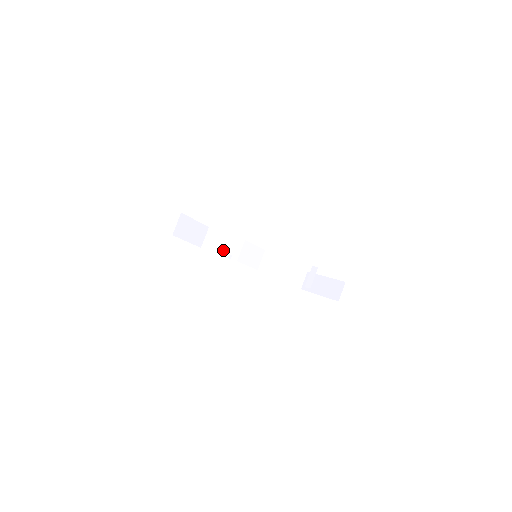
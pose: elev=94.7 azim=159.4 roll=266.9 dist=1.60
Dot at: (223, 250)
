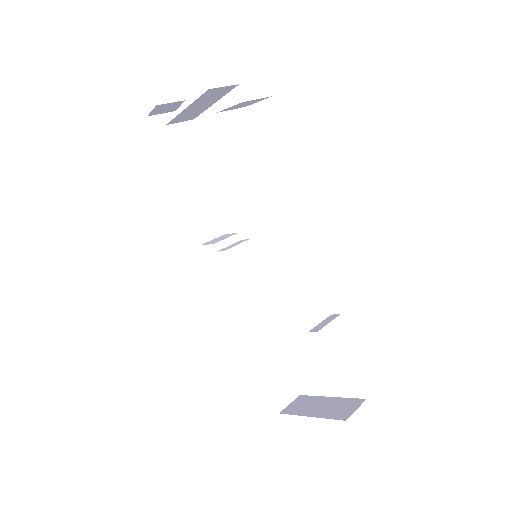
Dot at: occluded
